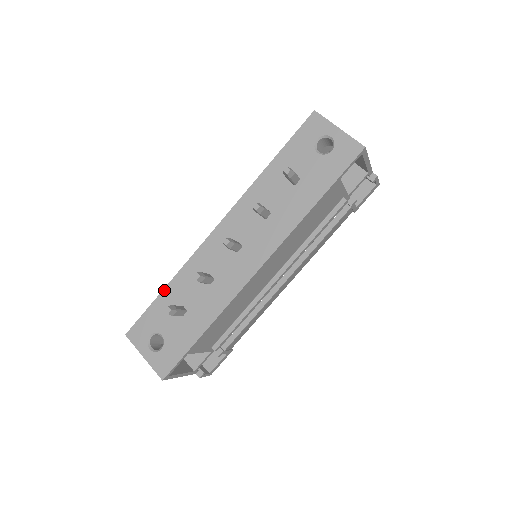
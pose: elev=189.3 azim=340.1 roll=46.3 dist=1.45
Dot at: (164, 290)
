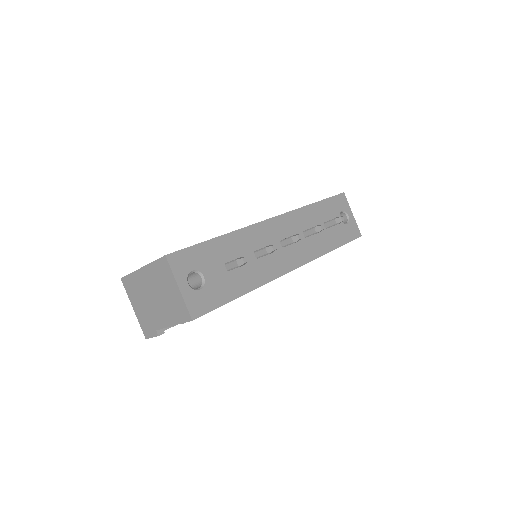
Dot at: (218, 238)
